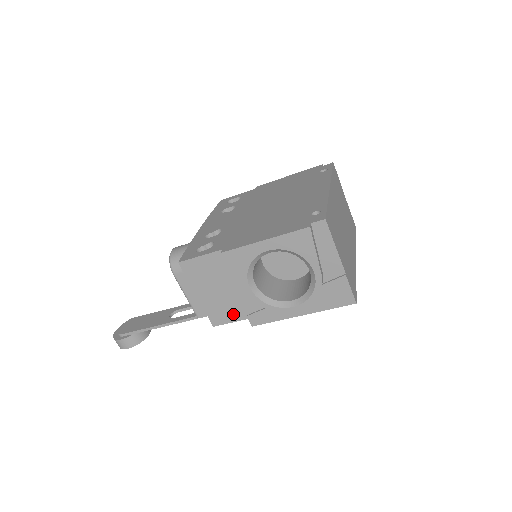
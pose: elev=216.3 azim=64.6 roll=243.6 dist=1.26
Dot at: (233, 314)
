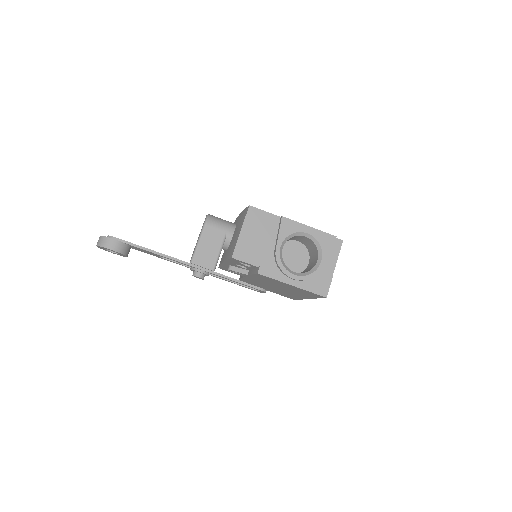
Dot at: (252, 258)
